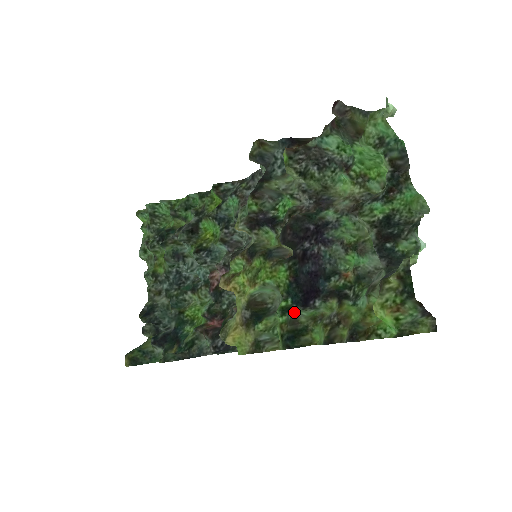
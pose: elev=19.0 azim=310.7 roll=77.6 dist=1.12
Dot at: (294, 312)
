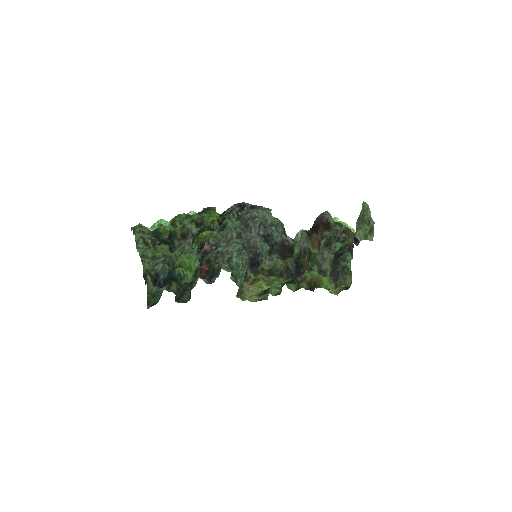
Dot at: (283, 285)
